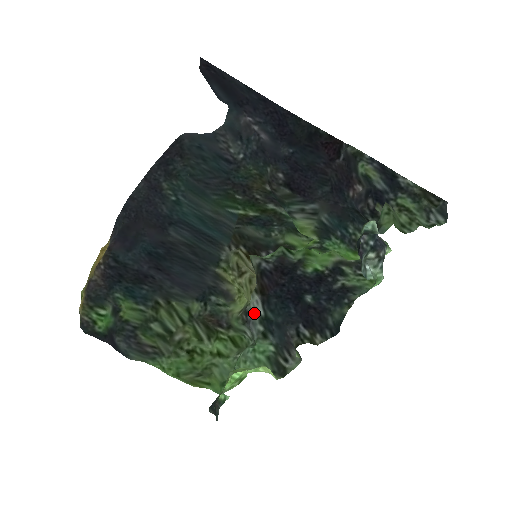
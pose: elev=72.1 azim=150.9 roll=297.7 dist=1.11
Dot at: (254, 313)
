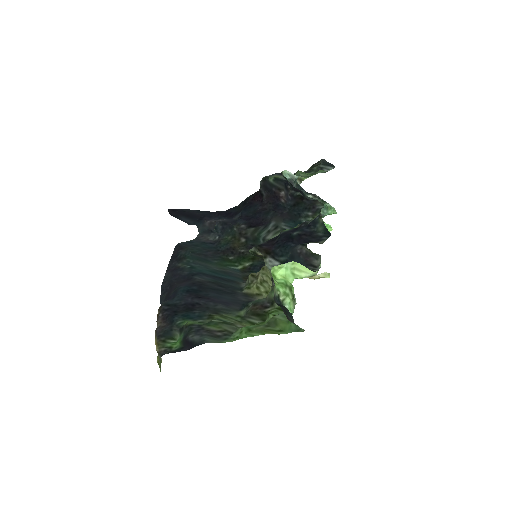
Dot at: occluded
